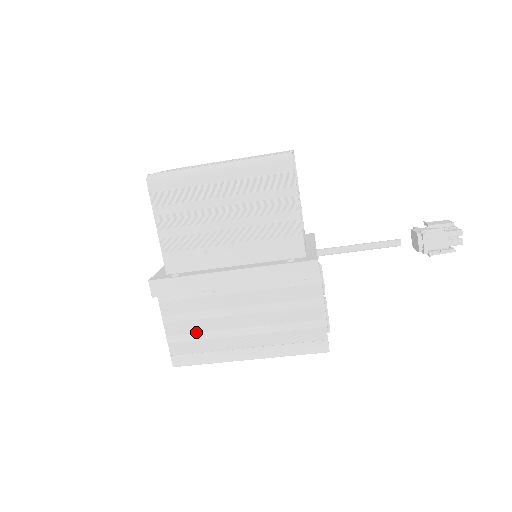
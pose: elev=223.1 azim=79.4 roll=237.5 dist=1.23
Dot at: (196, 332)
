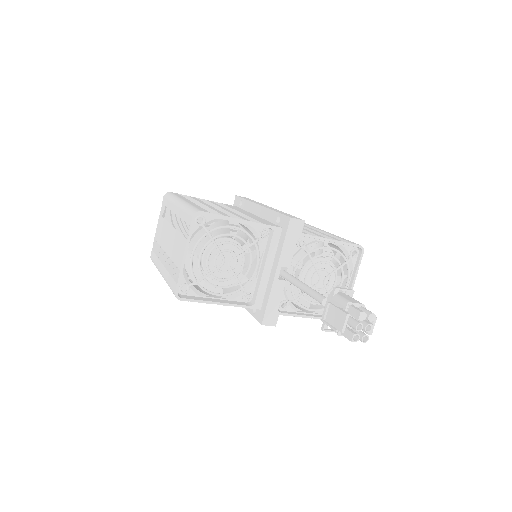
Dot at: occluded
